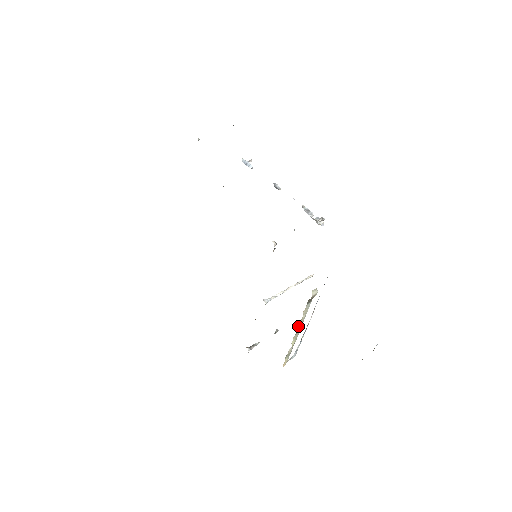
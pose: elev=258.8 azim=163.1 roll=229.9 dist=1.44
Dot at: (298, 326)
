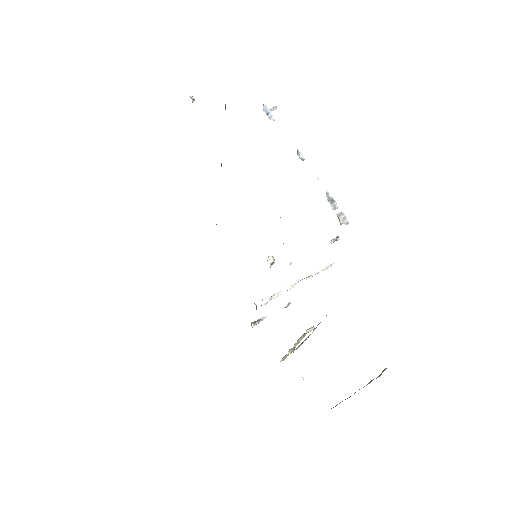
Dot at: occluded
